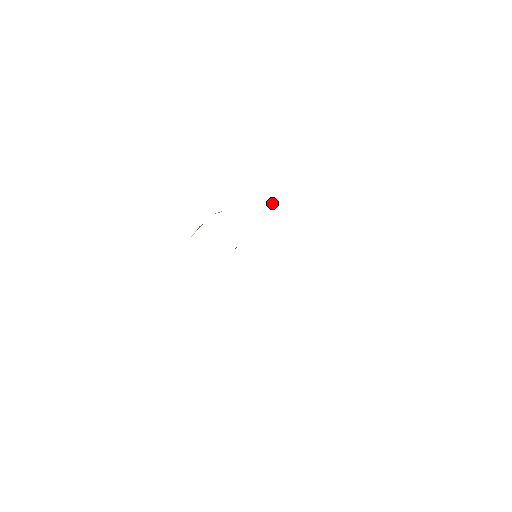
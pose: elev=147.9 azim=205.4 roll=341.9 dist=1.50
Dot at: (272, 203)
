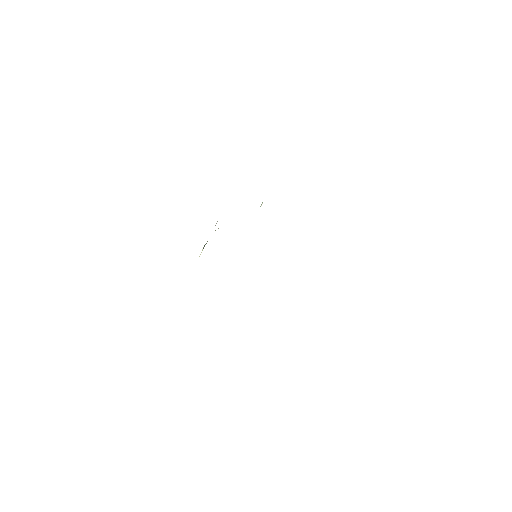
Dot at: occluded
